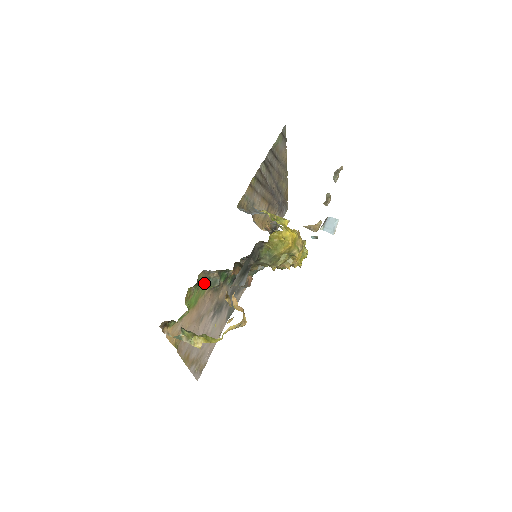
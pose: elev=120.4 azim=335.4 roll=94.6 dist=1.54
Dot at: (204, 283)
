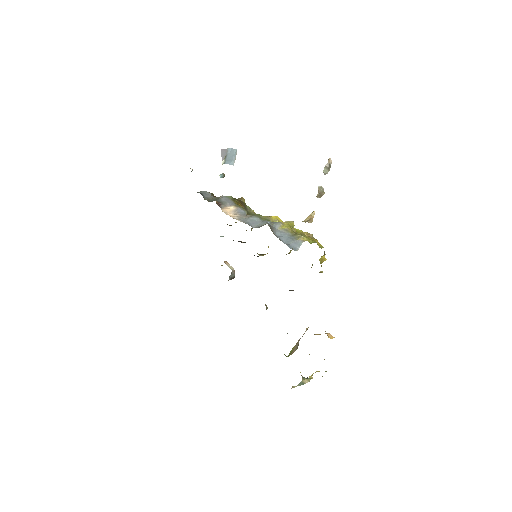
Dot at: occluded
